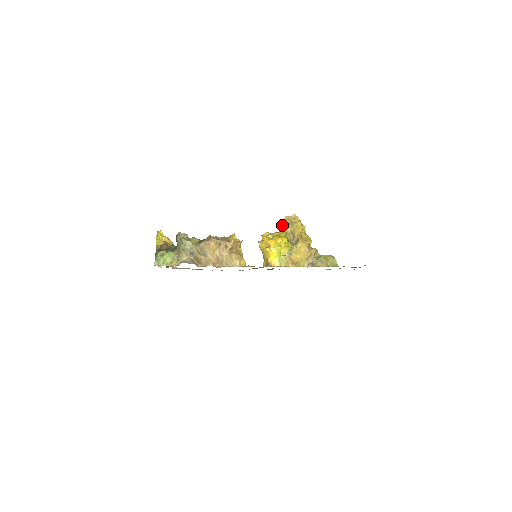
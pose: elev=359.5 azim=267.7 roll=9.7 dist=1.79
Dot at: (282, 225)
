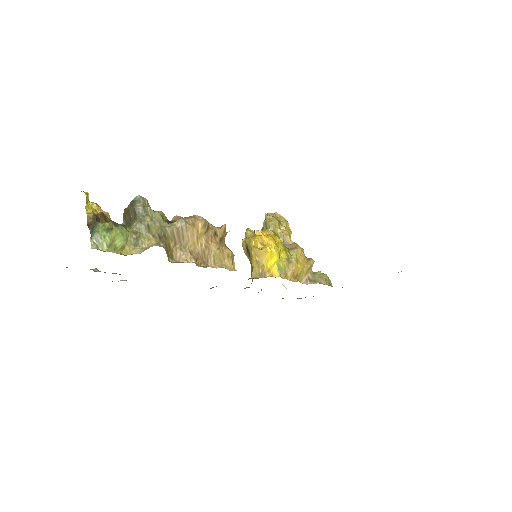
Dot at: (269, 222)
